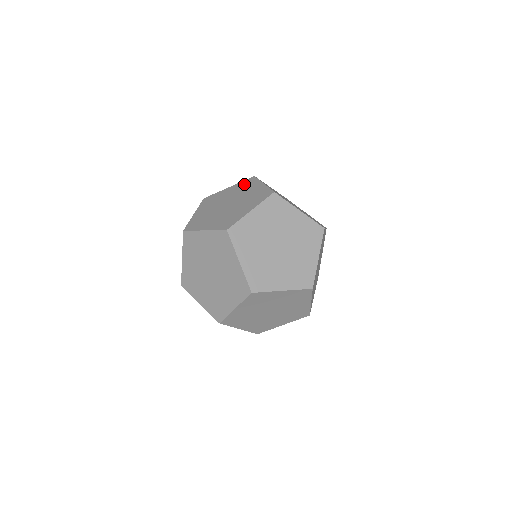
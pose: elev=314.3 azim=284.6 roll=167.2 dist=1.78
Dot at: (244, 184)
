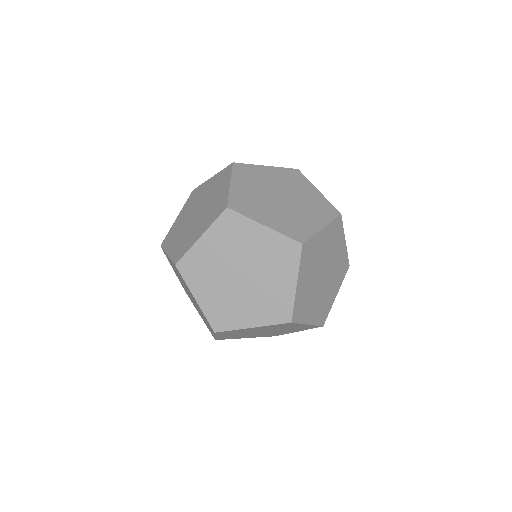
Dot at: (220, 177)
